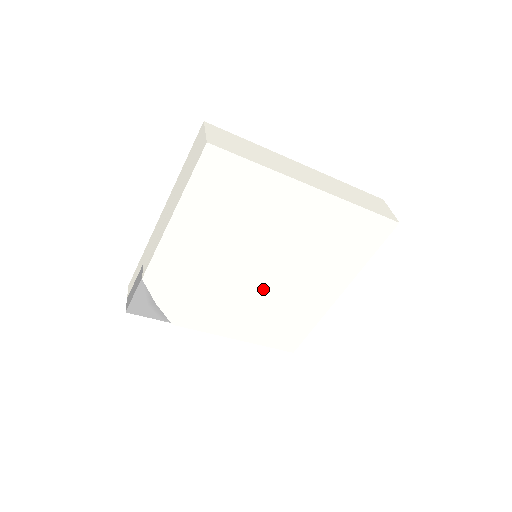
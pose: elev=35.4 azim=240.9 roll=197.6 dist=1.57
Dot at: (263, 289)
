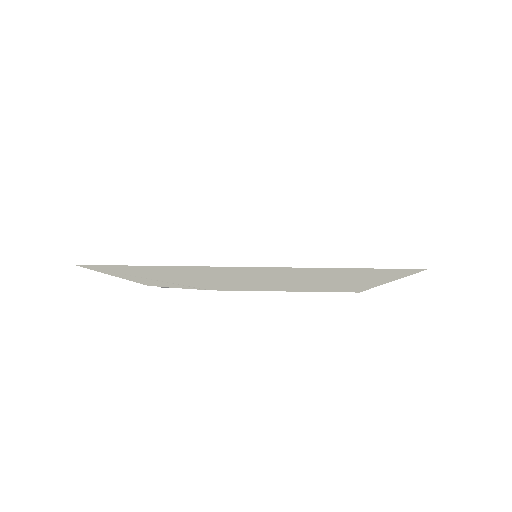
Dot at: (276, 285)
